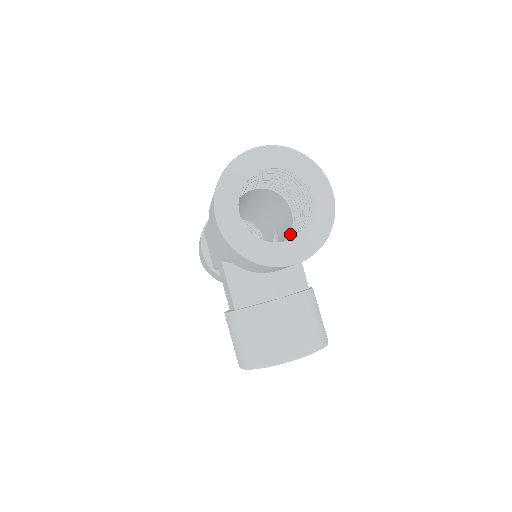
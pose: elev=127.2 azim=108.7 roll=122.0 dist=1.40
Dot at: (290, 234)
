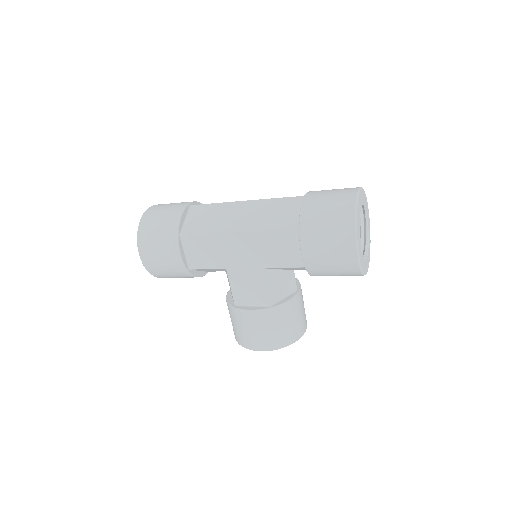
Dot at: occluded
